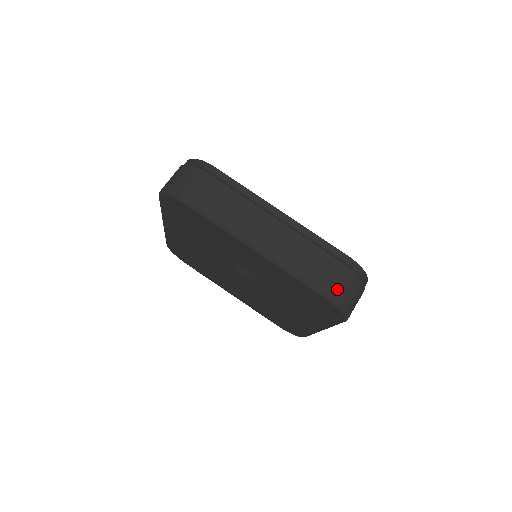
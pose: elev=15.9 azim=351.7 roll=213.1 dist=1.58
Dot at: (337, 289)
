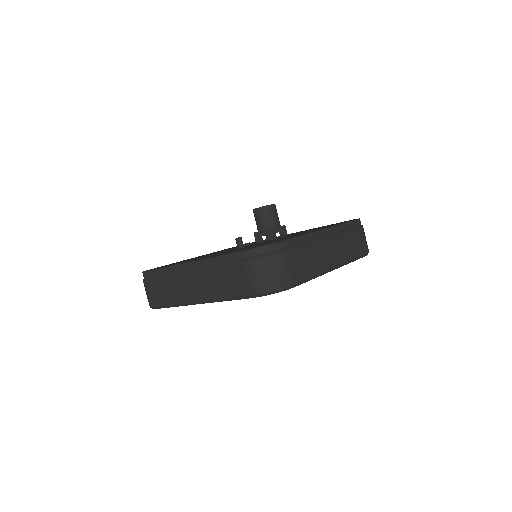
Dot at: (250, 285)
